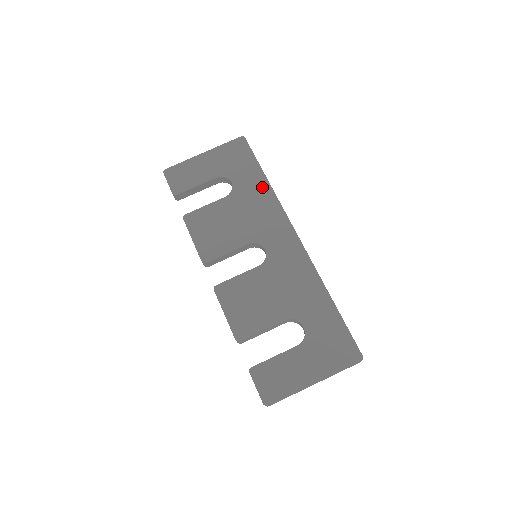
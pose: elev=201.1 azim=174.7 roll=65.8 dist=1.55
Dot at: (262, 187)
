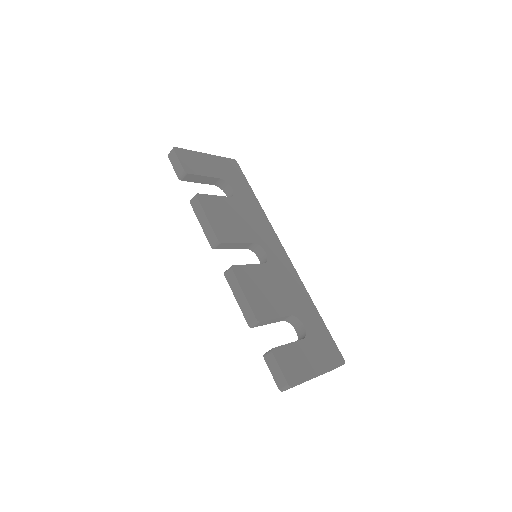
Dot at: (256, 204)
